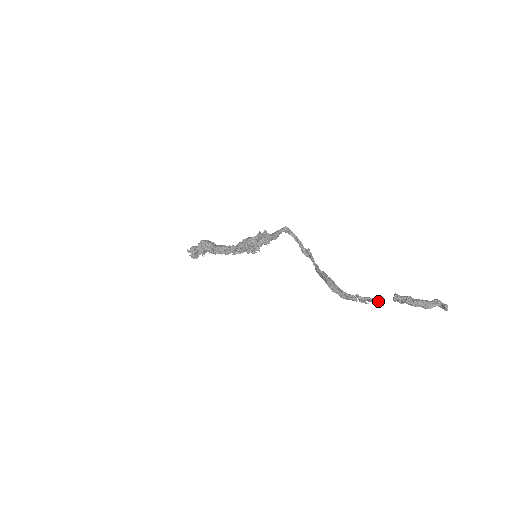
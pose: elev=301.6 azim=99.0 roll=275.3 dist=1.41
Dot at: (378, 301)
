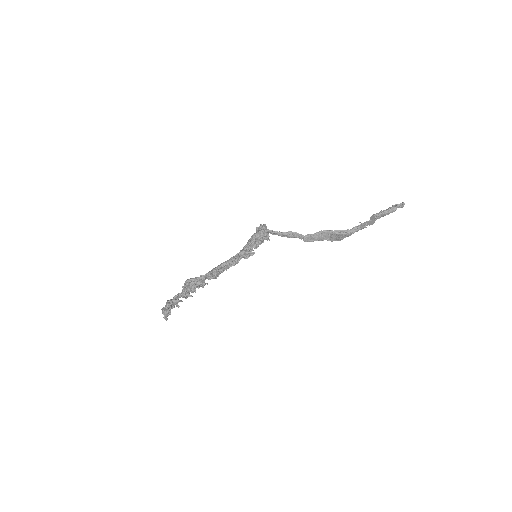
Dot at: (373, 220)
